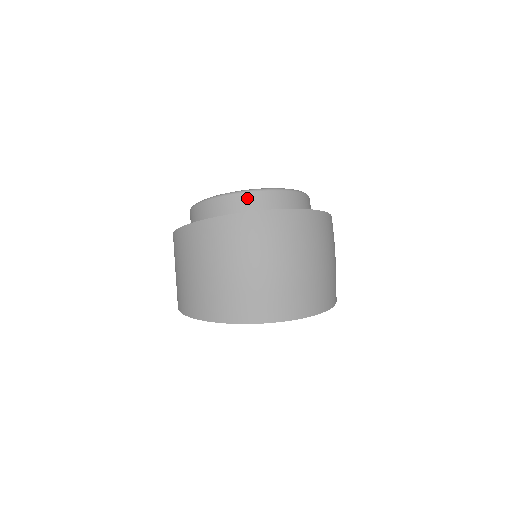
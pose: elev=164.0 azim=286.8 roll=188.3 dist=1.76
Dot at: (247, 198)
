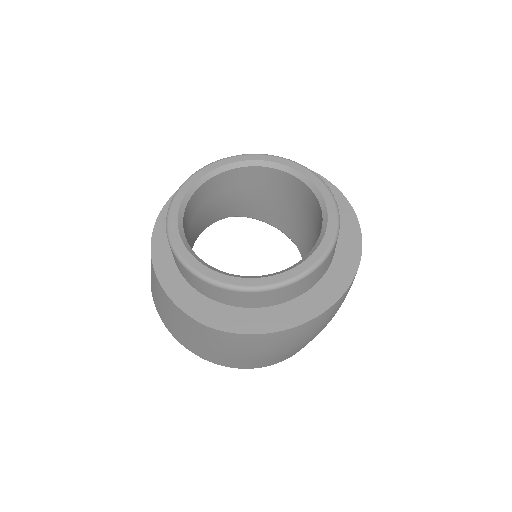
Dot at: (321, 269)
